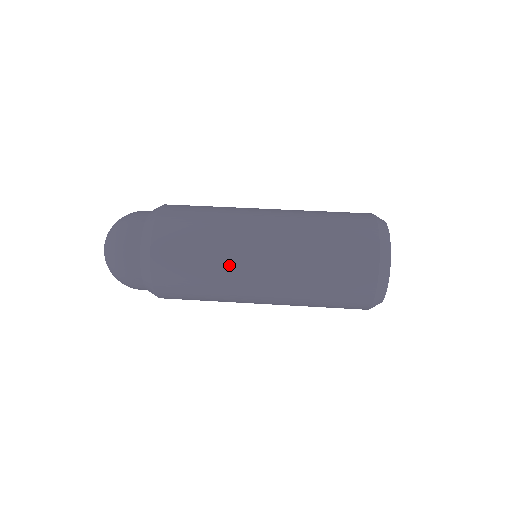
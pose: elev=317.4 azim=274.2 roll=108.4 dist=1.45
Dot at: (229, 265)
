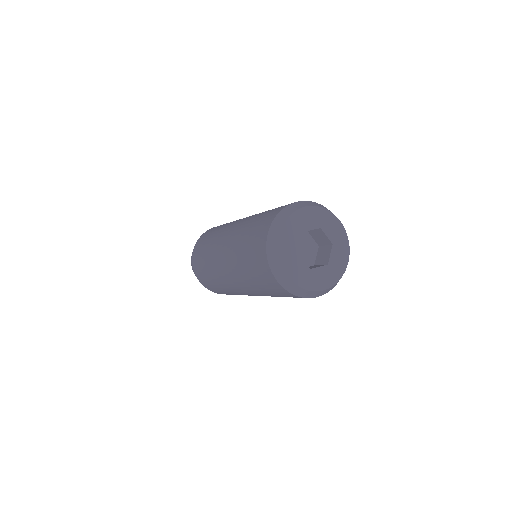
Dot at: (217, 236)
